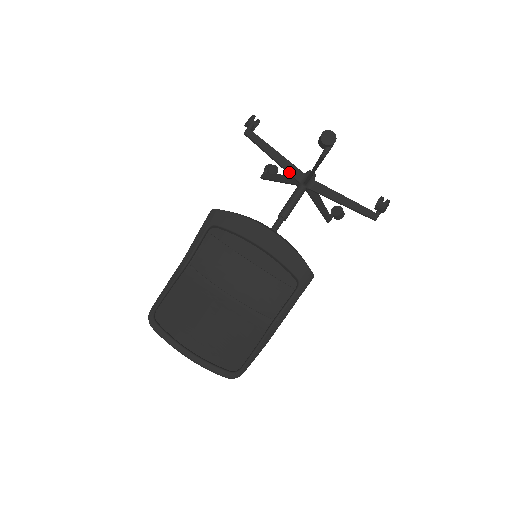
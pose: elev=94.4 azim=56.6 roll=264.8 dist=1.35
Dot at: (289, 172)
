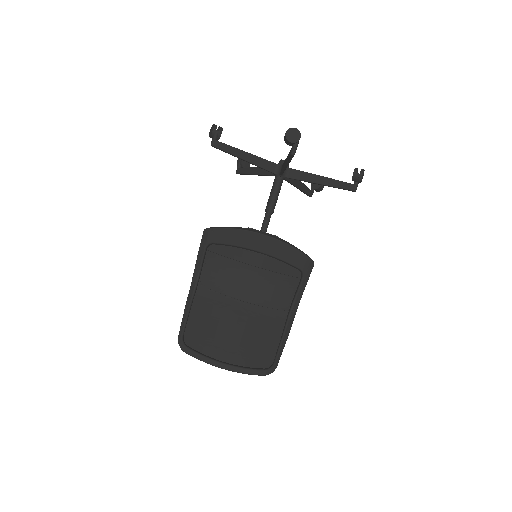
Dot at: (263, 168)
